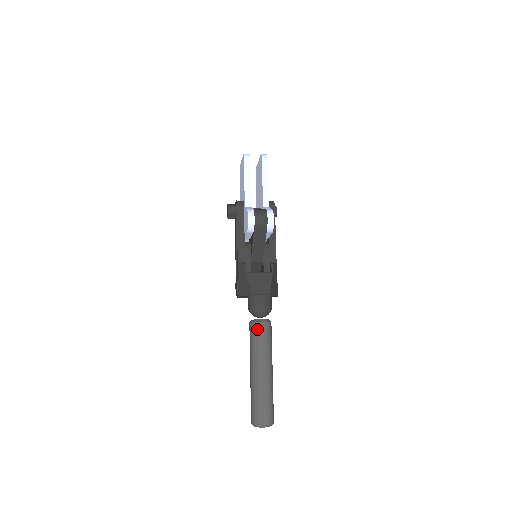
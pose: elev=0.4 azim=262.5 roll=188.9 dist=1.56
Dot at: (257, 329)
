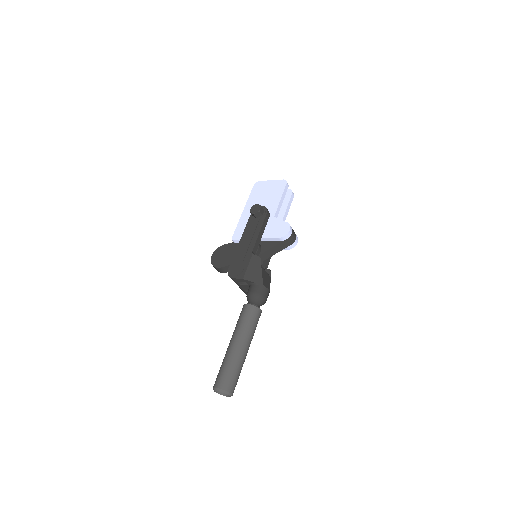
Dot at: (256, 313)
